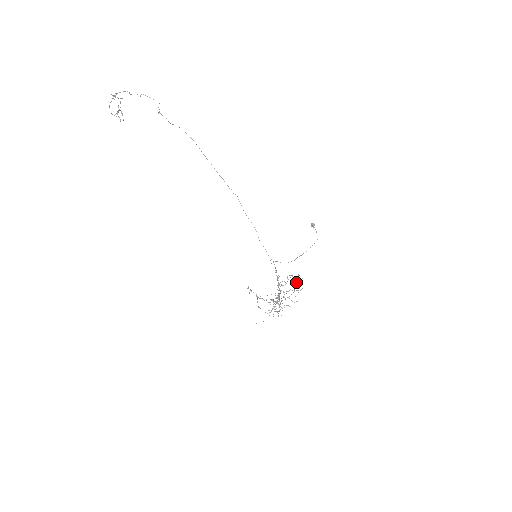
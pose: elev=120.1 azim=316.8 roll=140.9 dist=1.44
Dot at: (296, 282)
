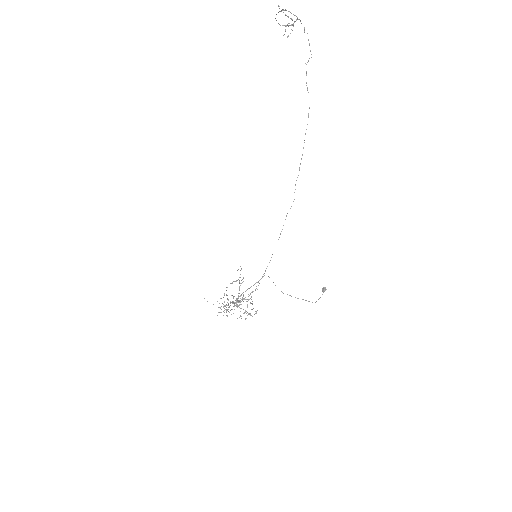
Dot at: (246, 311)
